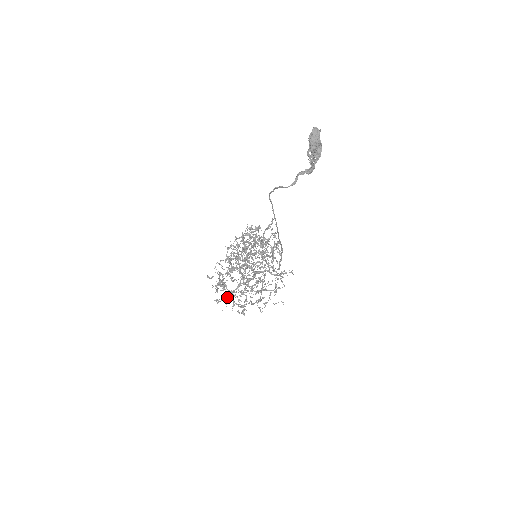
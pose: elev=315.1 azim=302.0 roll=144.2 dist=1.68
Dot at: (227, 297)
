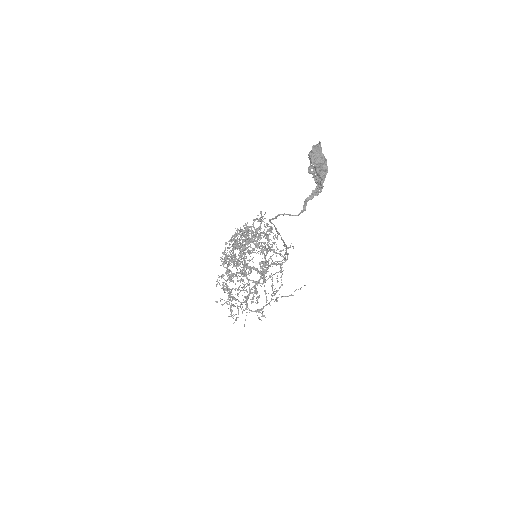
Dot at: occluded
